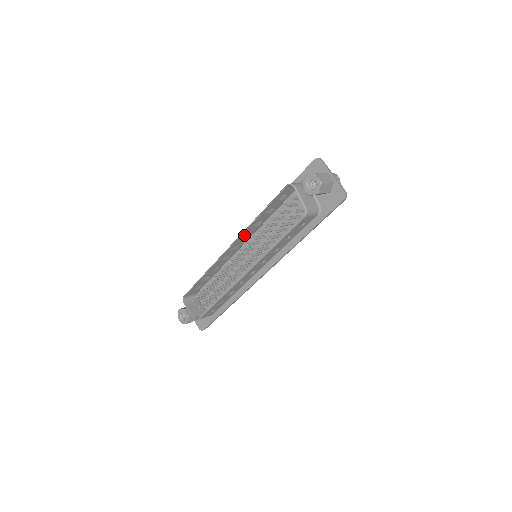
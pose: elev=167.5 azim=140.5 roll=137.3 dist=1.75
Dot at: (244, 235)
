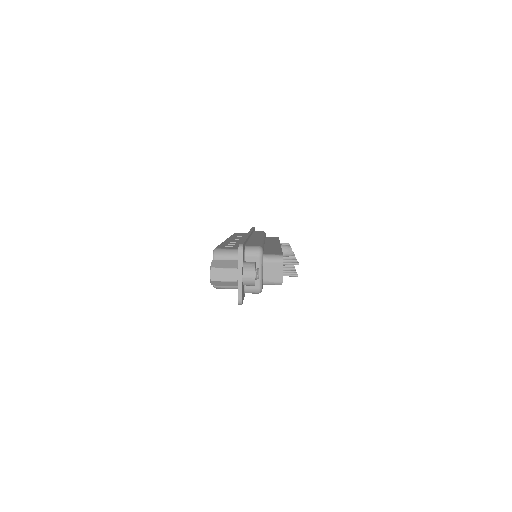
Dot at: occluded
